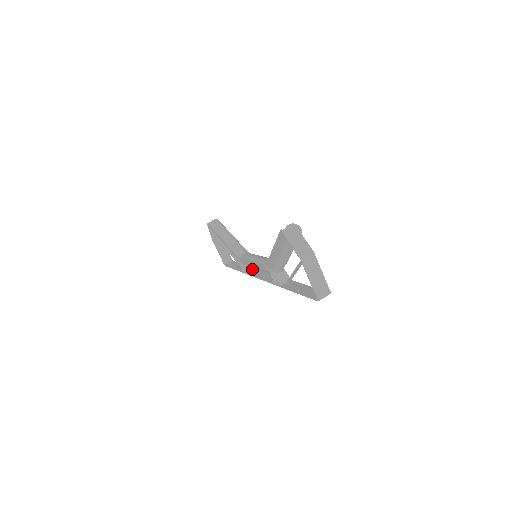
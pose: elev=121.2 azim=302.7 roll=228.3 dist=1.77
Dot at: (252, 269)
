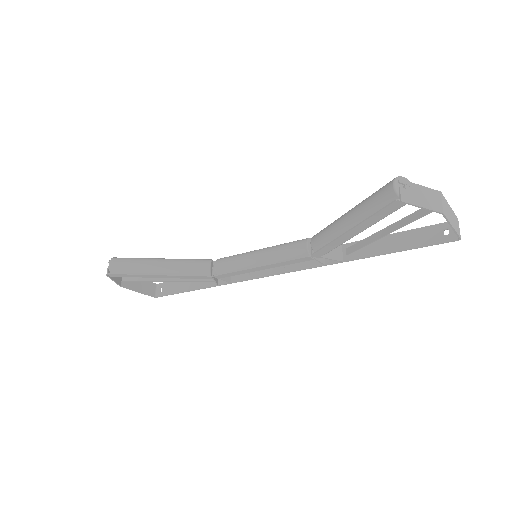
Dot at: occluded
